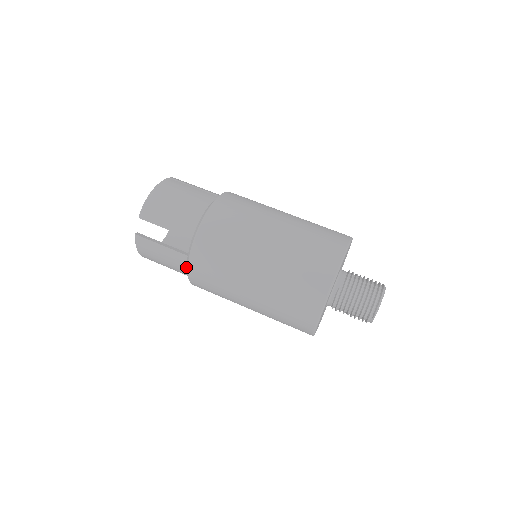
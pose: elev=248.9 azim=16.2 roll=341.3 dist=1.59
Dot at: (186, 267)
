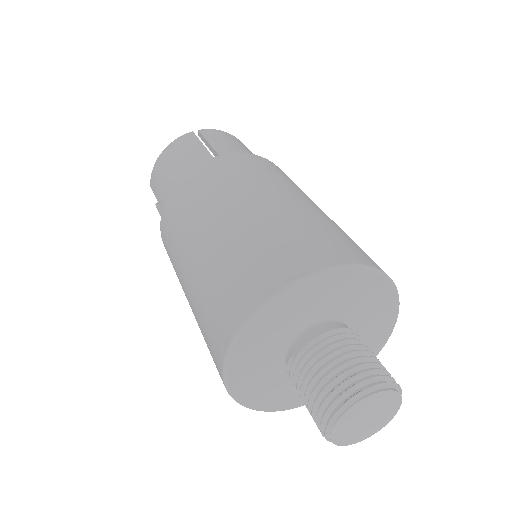
Dot at: occluded
